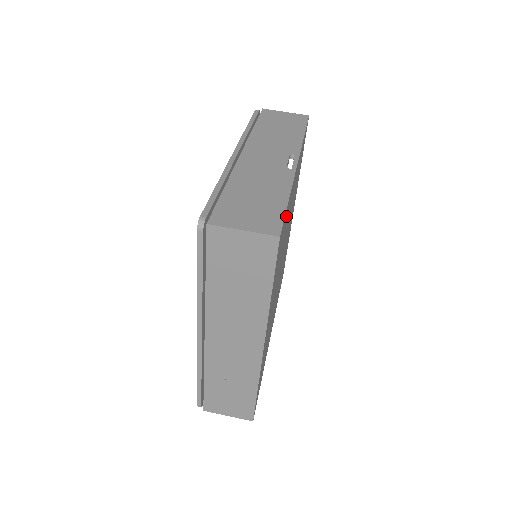
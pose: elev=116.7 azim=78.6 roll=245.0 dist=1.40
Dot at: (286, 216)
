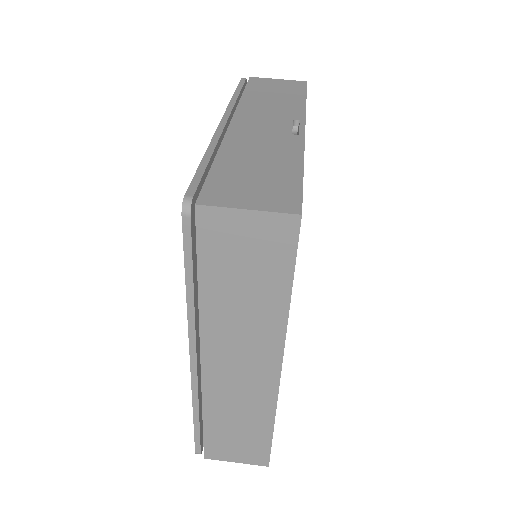
Dot at: occluded
